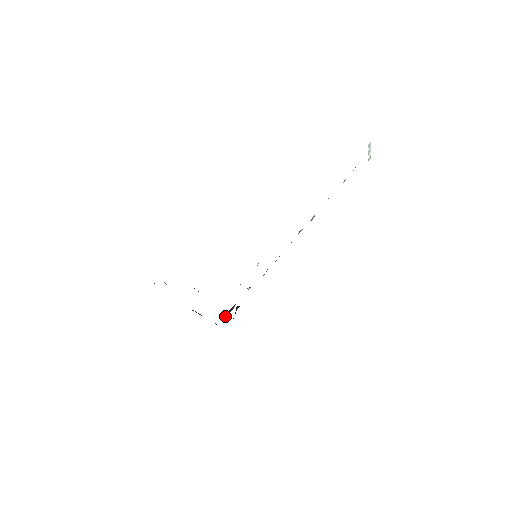
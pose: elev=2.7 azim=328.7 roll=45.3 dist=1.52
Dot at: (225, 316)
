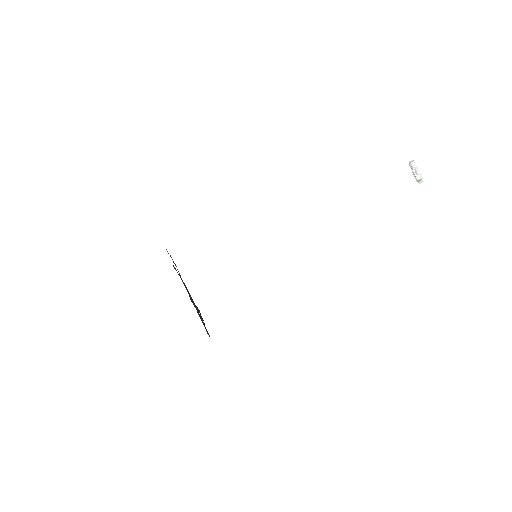
Dot at: occluded
